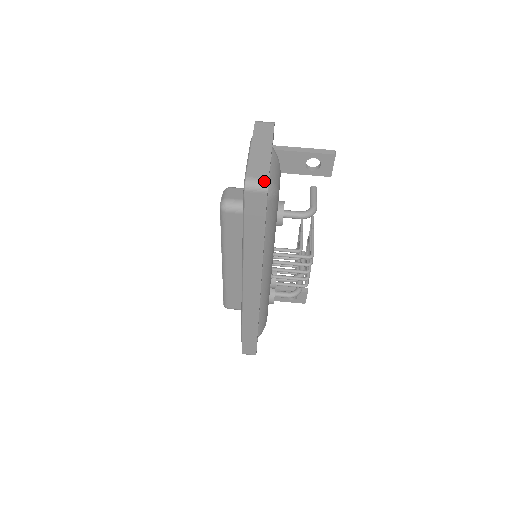
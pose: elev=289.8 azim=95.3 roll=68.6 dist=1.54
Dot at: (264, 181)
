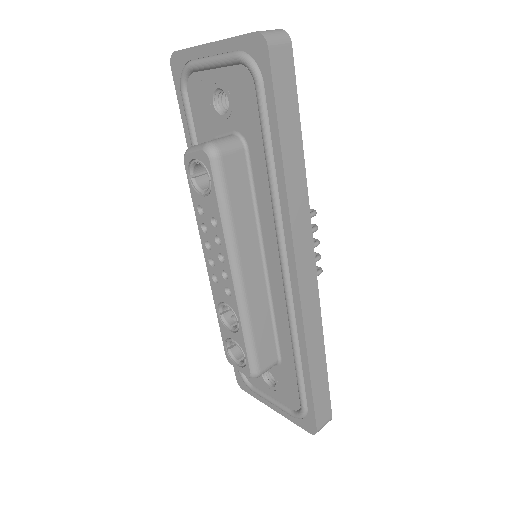
Dot at: (279, 30)
